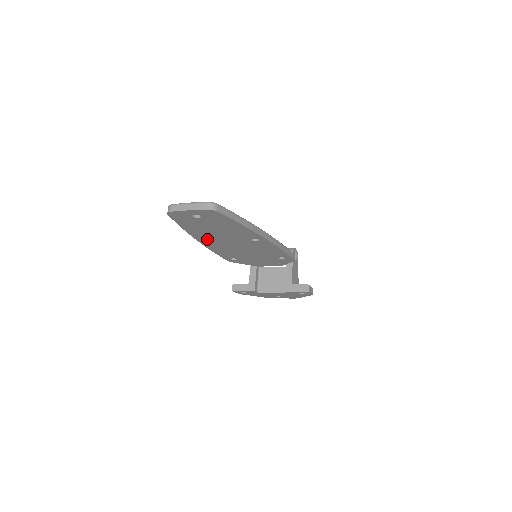
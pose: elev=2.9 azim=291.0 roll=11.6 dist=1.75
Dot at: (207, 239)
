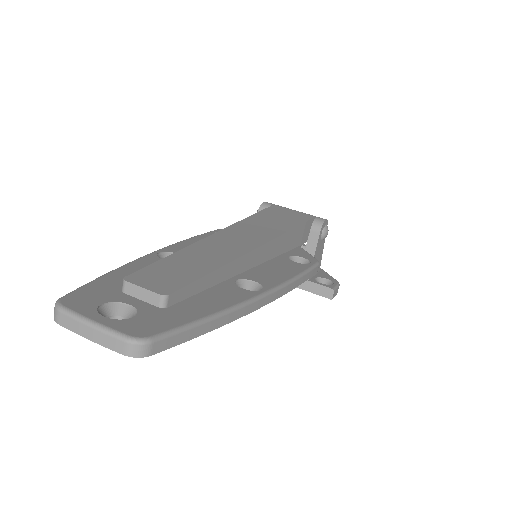
Dot at: occluded
